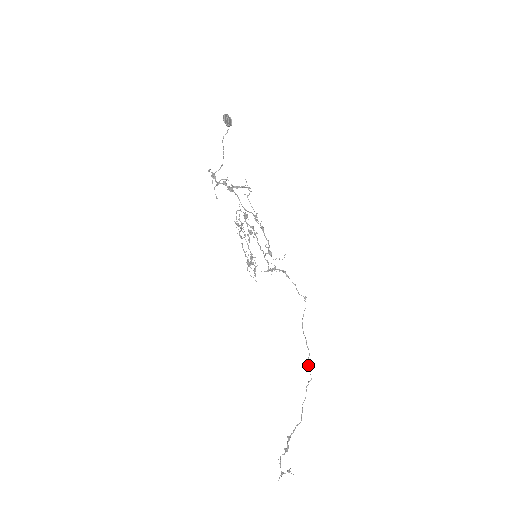
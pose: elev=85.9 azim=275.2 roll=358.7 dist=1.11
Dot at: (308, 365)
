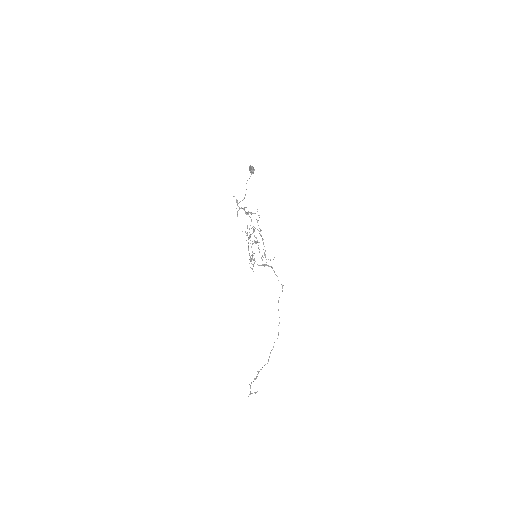
Dot at: occluded
